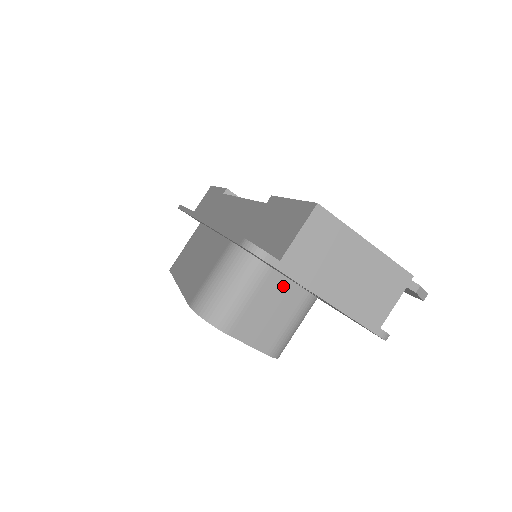
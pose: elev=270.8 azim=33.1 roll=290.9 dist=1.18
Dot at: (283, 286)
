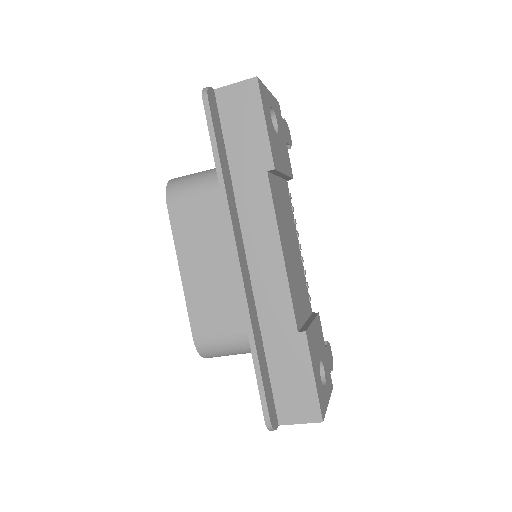
Dot at: occluded
